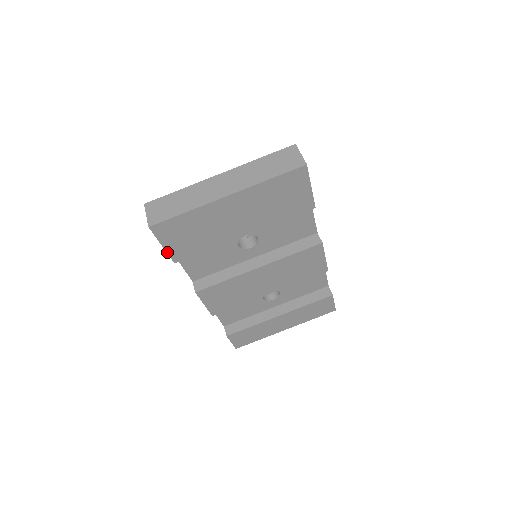
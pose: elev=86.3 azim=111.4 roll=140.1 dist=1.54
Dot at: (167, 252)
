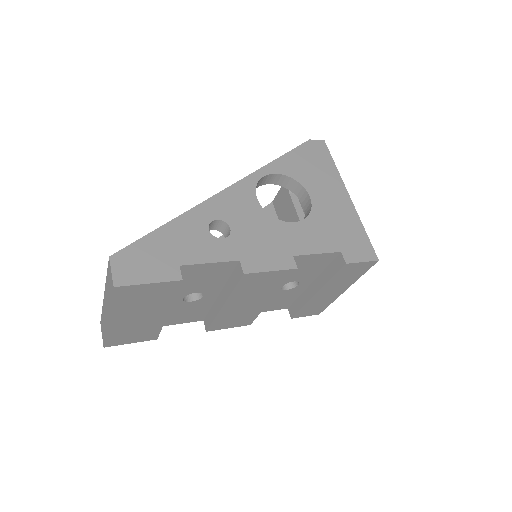
Dot at: (141, 341)
